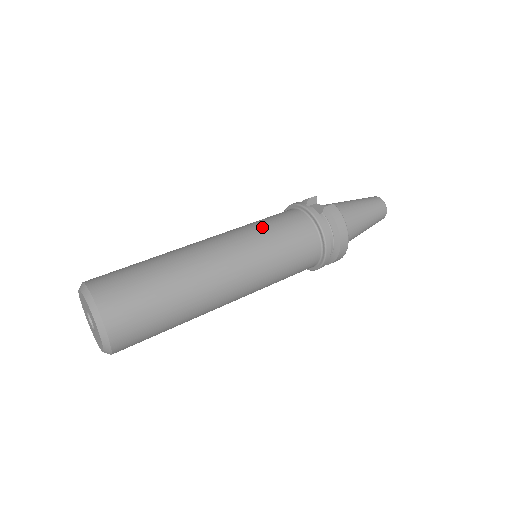
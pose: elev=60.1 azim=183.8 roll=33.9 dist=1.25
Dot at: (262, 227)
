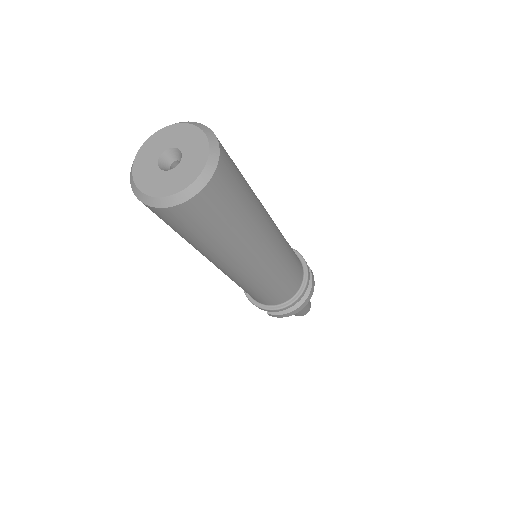
Dot at: occluded
